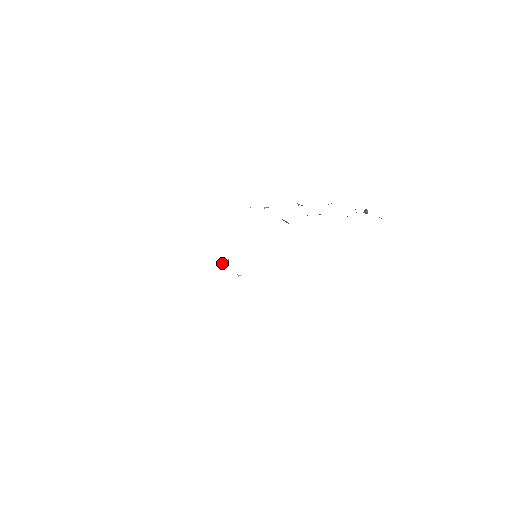
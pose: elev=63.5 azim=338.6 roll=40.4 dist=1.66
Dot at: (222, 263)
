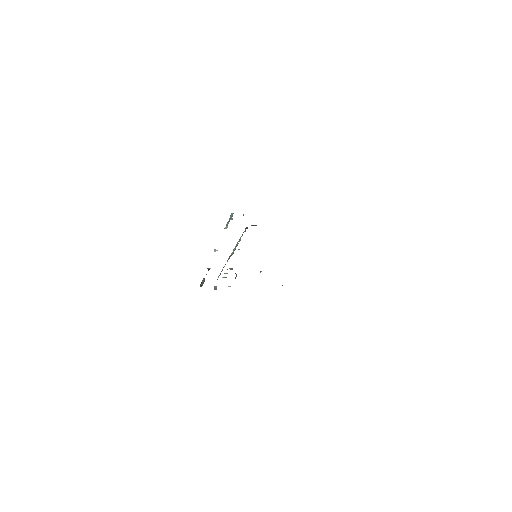
Dot at: (235, 273)
